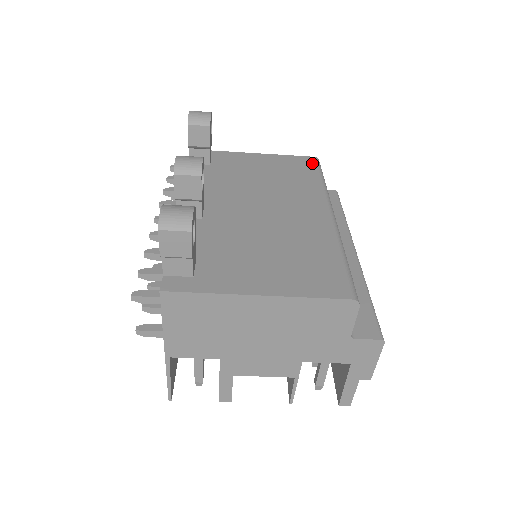
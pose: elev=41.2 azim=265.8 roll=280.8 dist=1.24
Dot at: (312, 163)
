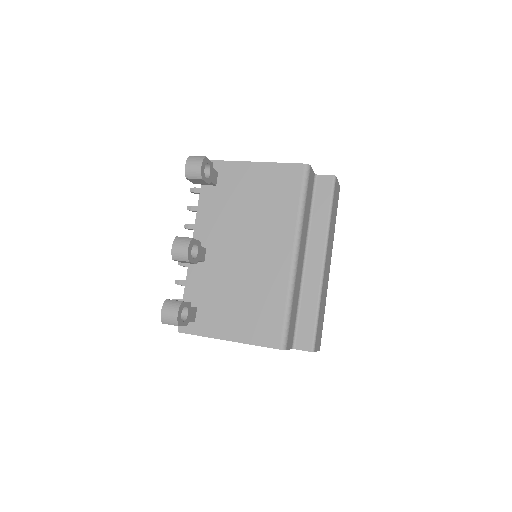
Dot at: (299, 176)
